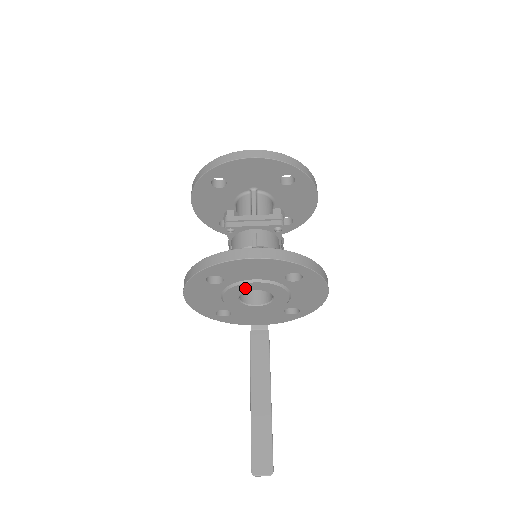
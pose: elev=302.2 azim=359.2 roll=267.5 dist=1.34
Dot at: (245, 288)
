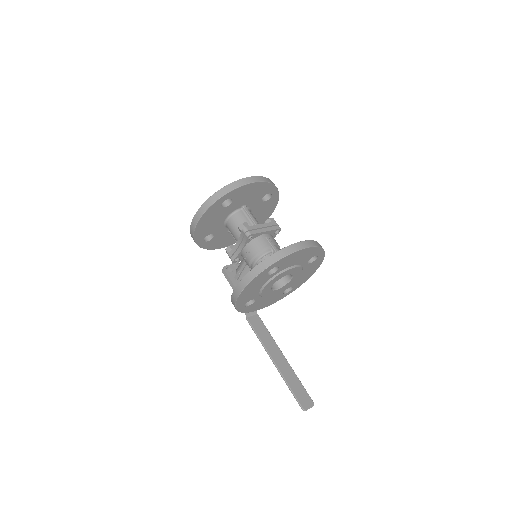
Dot at: (284, 274)
